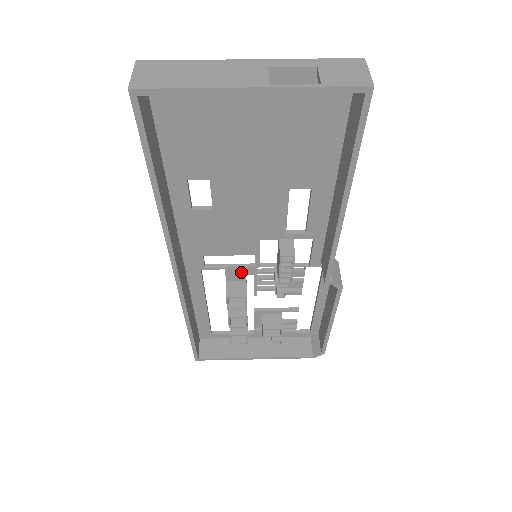
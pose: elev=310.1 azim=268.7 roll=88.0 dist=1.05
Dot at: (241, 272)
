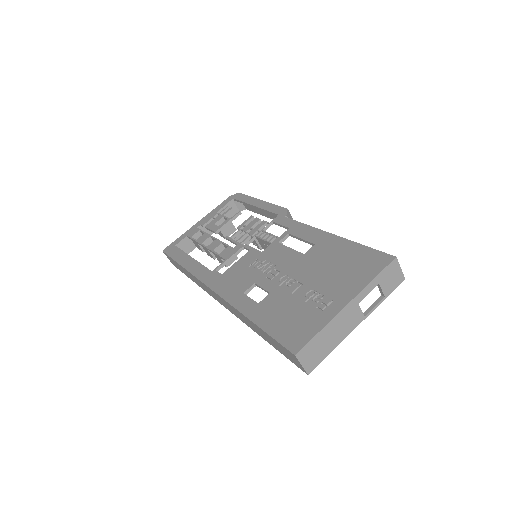
Dot at: occluded
